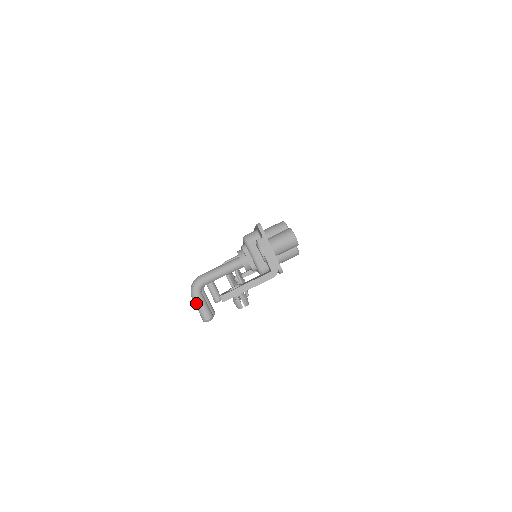
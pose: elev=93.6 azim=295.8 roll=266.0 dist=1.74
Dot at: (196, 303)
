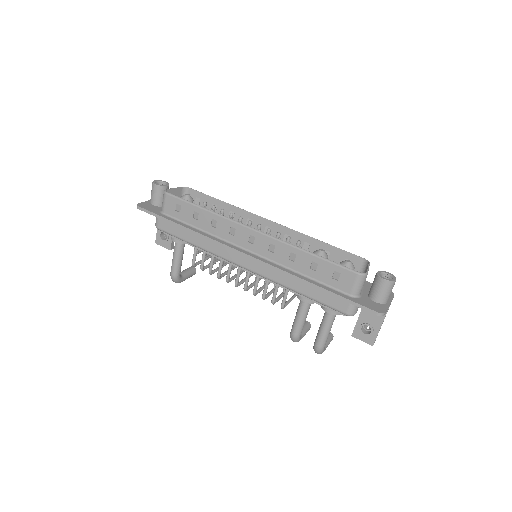
Dot at: occluded
